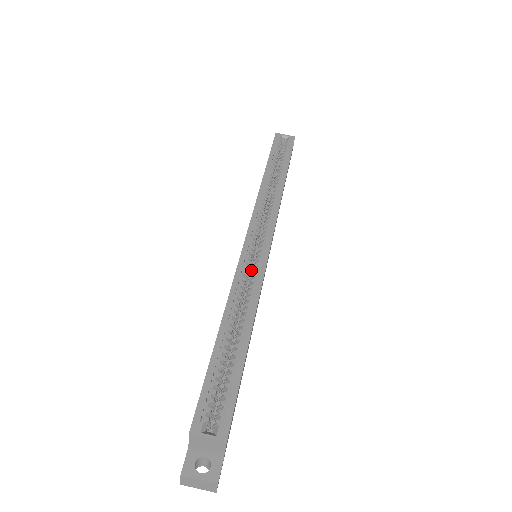
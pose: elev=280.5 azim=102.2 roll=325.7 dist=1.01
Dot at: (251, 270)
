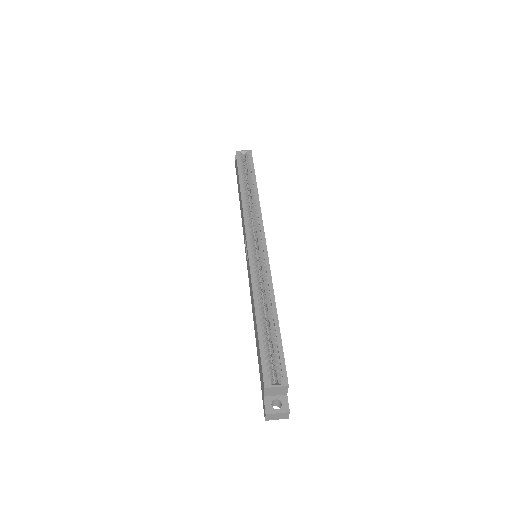
Dot at: occluded
